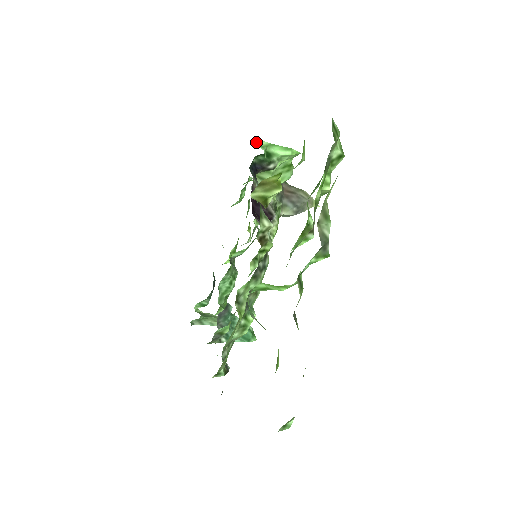
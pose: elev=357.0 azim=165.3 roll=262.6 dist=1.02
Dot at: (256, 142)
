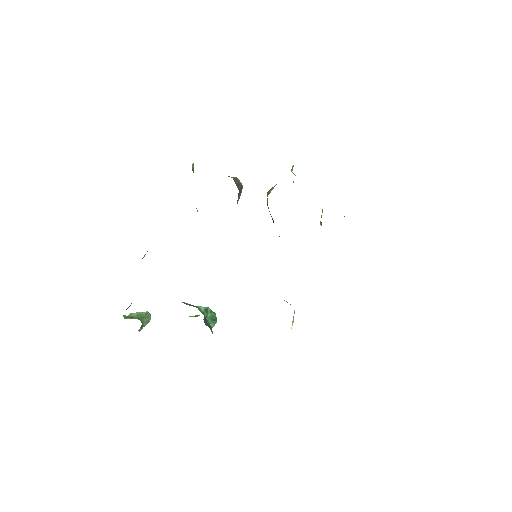
Dot at: occluded
